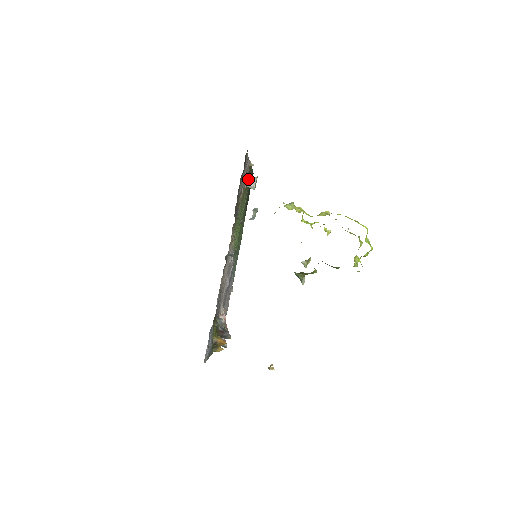
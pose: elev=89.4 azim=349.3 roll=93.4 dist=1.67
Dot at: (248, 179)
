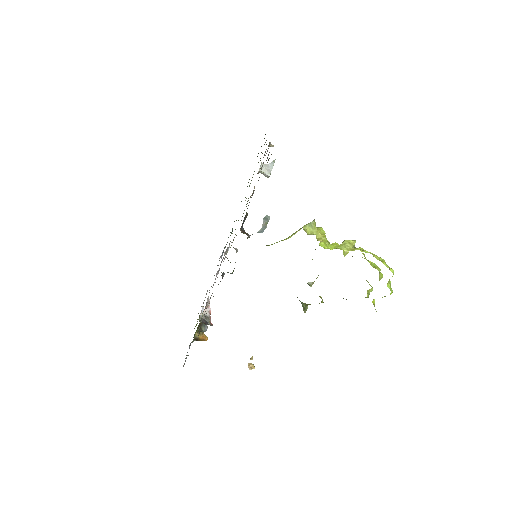
Dot at: occluded
